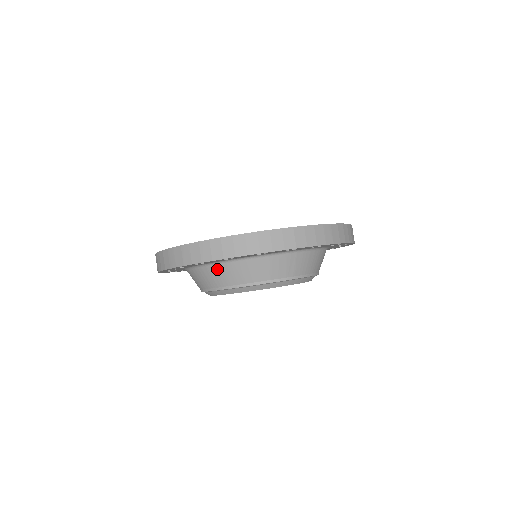
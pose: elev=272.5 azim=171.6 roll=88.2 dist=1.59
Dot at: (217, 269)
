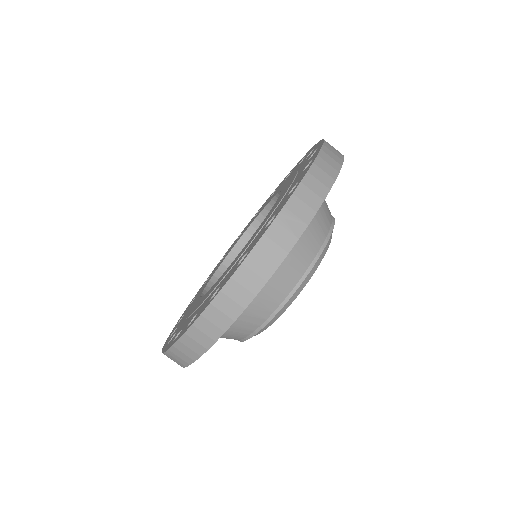
Dot at: occluded
